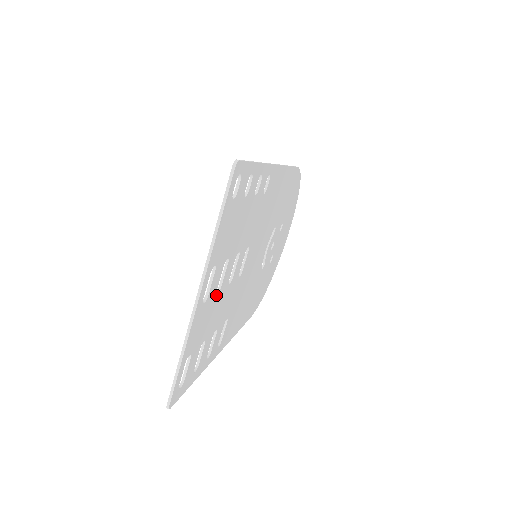
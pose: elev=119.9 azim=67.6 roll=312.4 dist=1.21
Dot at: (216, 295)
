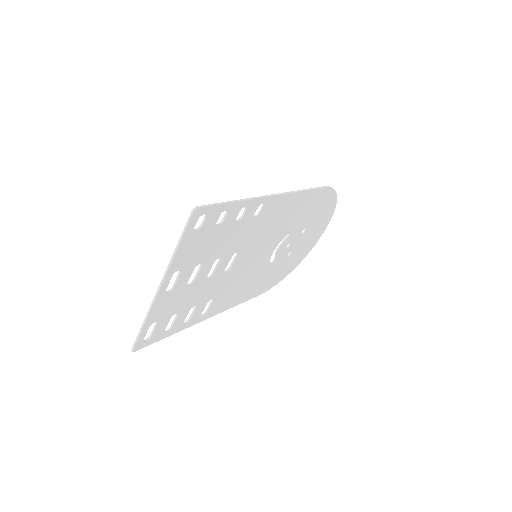
Dot at: (187, 287)
